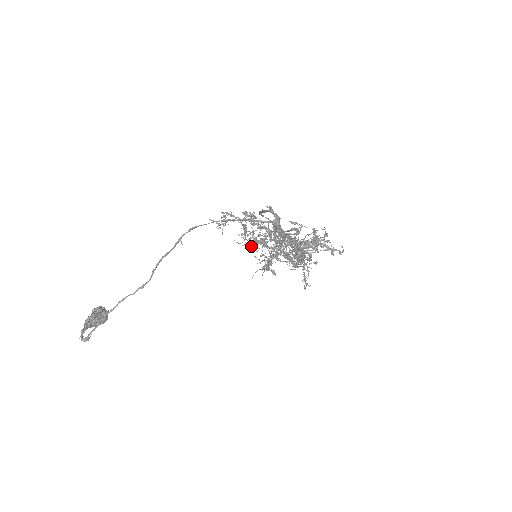
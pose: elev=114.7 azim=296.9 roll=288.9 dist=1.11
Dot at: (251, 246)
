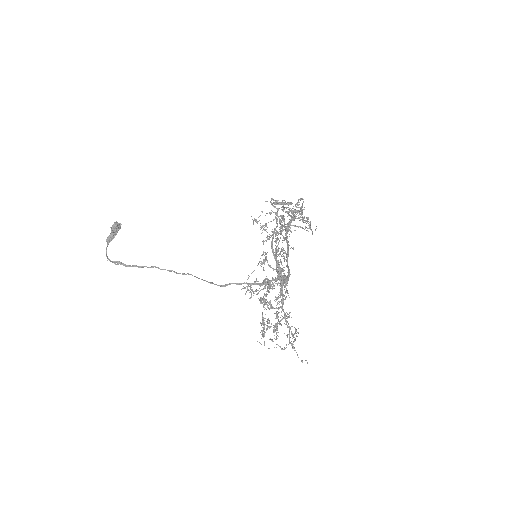
Dot at: (264, 336)
